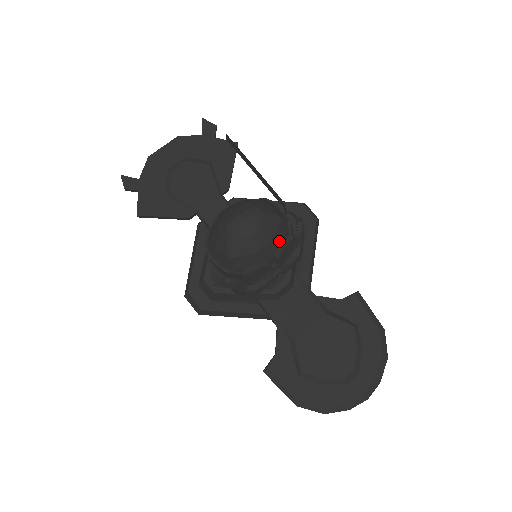
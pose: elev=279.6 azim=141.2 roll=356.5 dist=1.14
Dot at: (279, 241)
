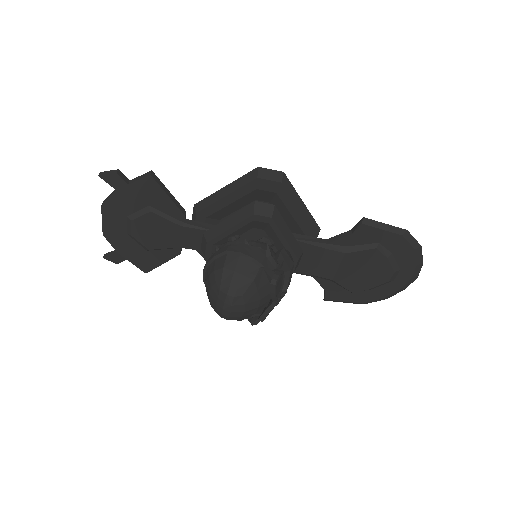
Dot at: (266, 289)
